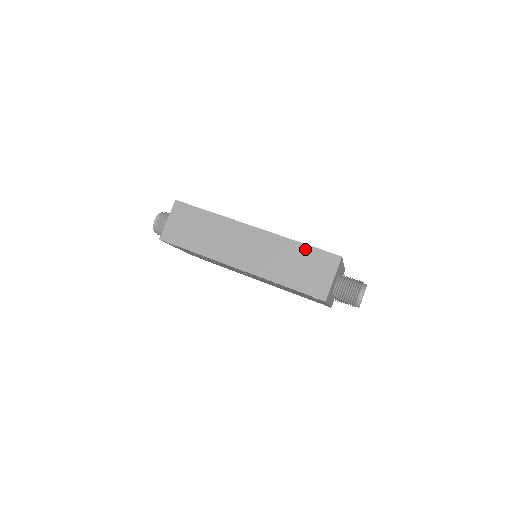
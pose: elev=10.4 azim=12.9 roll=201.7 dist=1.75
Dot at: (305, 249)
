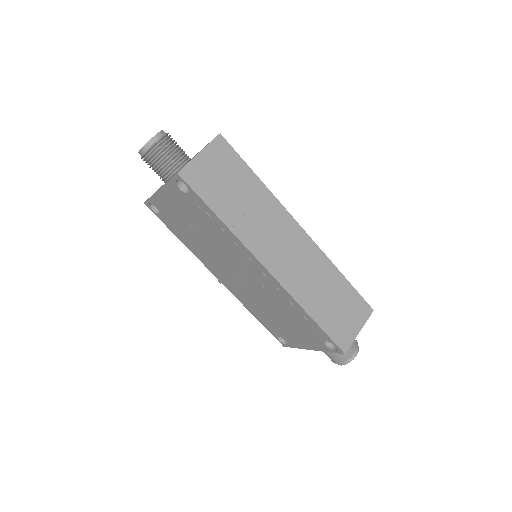
Dot at: (344, 284)
